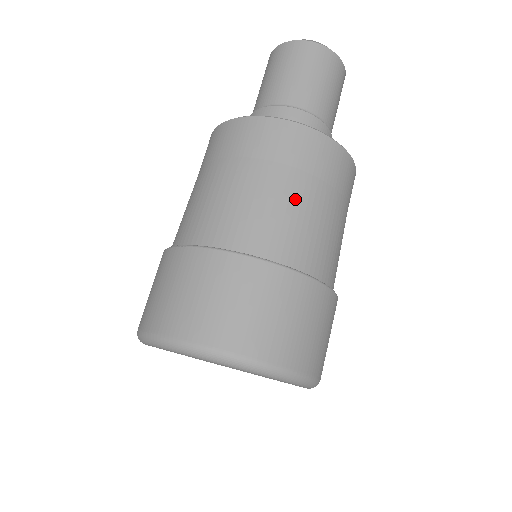
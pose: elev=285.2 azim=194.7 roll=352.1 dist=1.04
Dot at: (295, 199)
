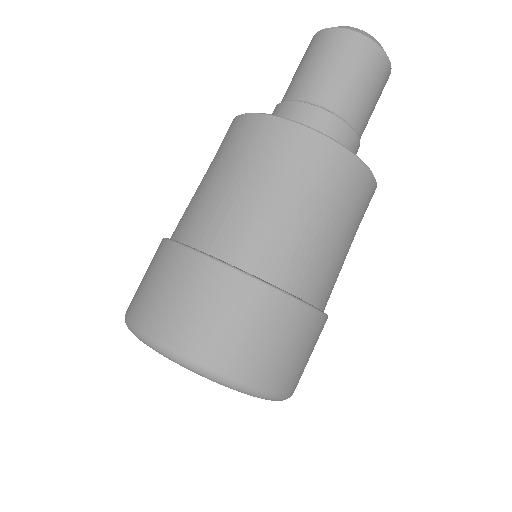
Dot at: (270, 202)
